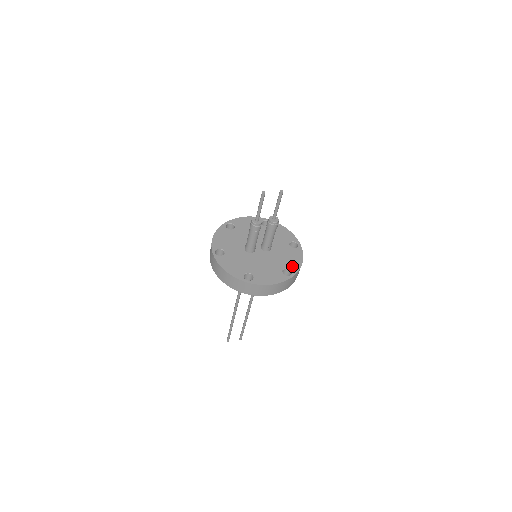
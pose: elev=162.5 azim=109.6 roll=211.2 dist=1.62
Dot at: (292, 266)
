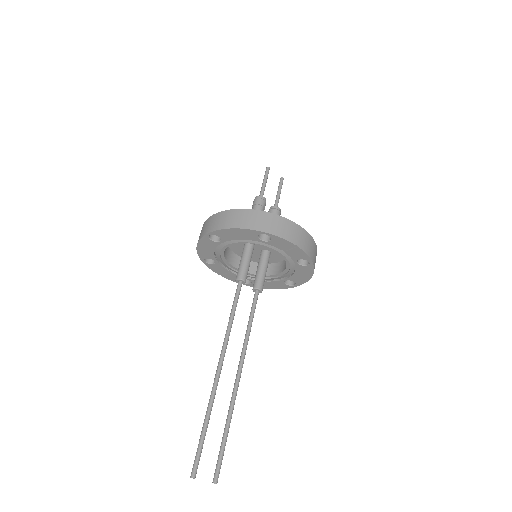
Dot at: occluded
